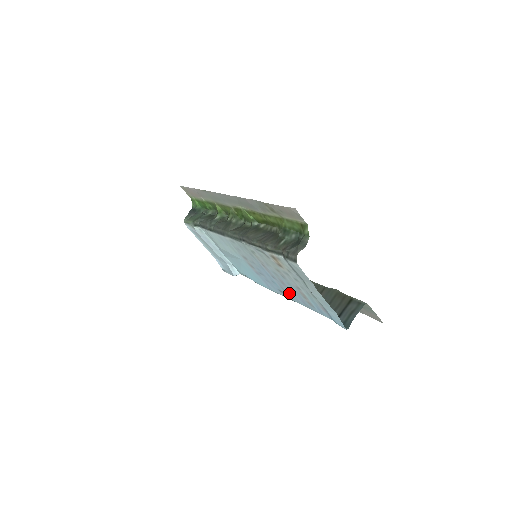
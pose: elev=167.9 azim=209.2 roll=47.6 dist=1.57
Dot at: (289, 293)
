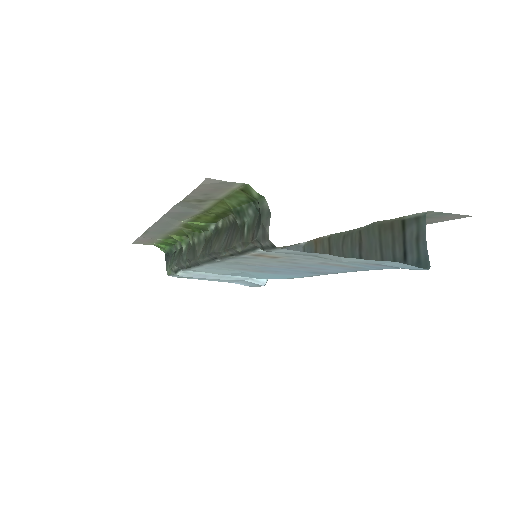
Dot at: (324, 271)
